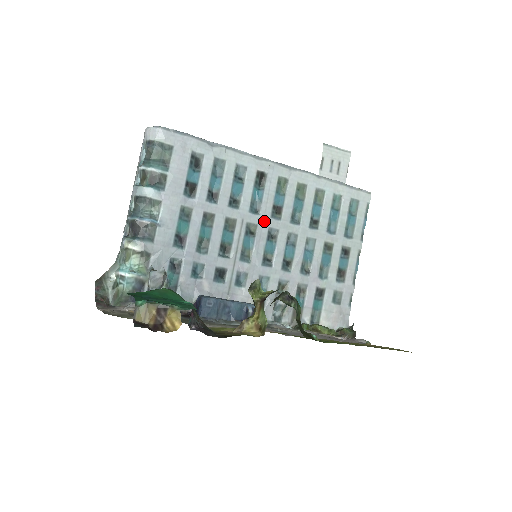
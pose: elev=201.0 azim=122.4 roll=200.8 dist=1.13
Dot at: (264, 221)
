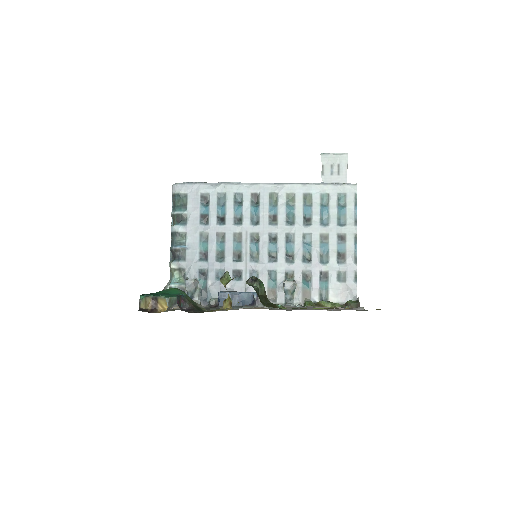
Dot at: (264, 229)
